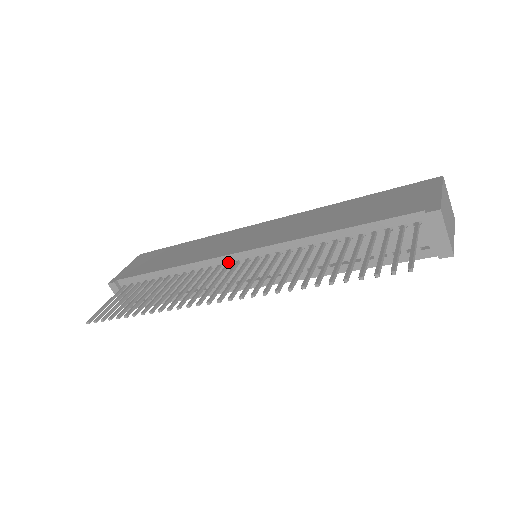
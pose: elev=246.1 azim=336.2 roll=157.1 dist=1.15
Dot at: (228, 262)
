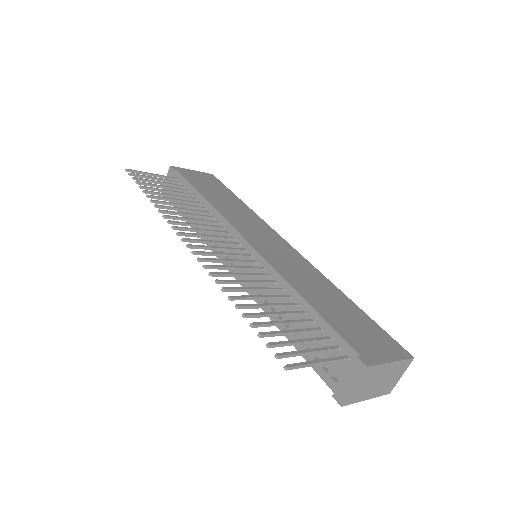
Dot at: (234, 237)
